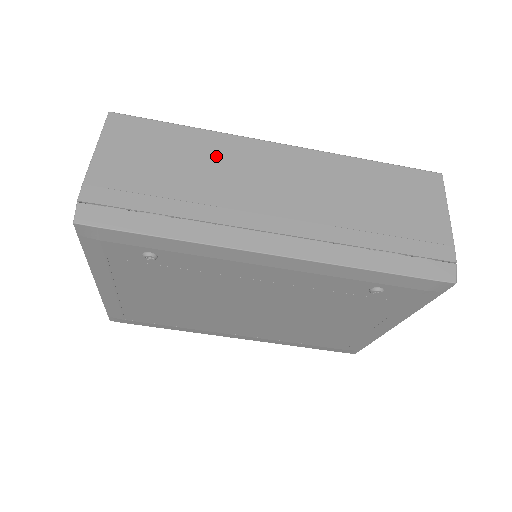
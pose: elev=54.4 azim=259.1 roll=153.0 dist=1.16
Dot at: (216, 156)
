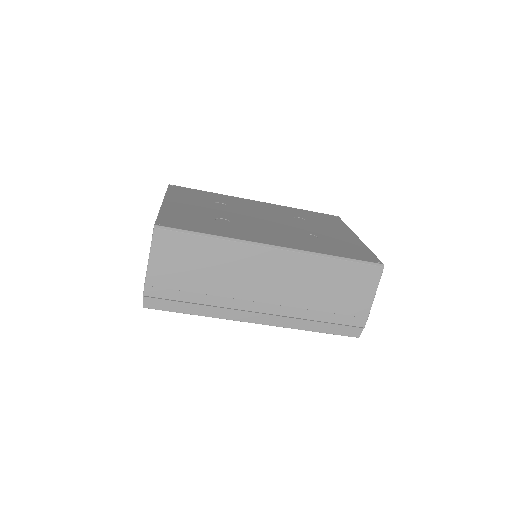
Dot at: (227, 261)
